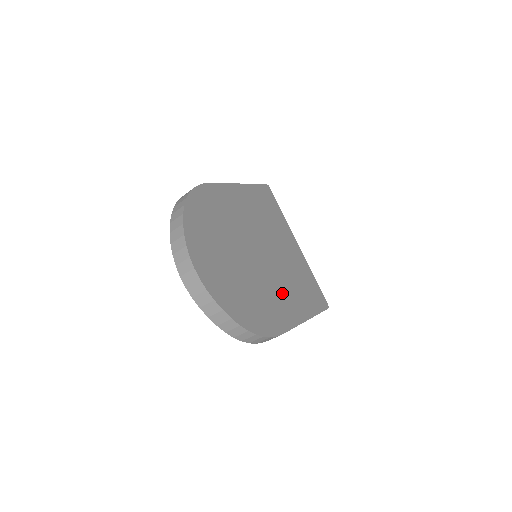
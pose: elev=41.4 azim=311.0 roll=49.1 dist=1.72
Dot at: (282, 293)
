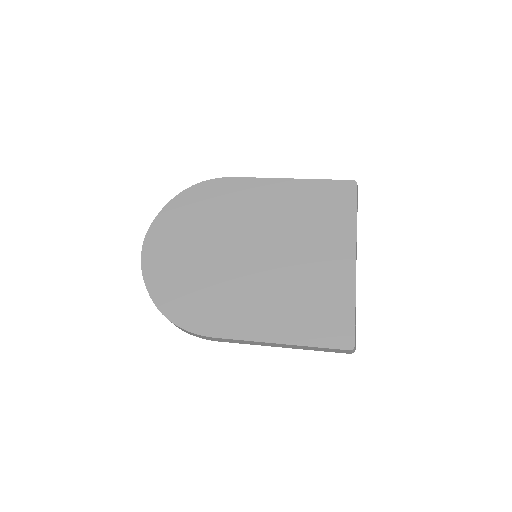
Dot at: (255, 301)
